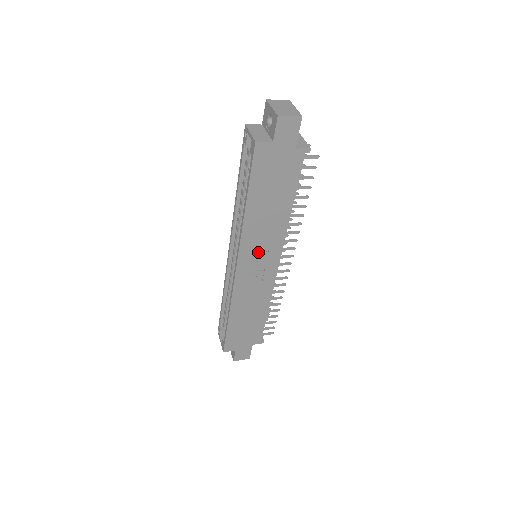
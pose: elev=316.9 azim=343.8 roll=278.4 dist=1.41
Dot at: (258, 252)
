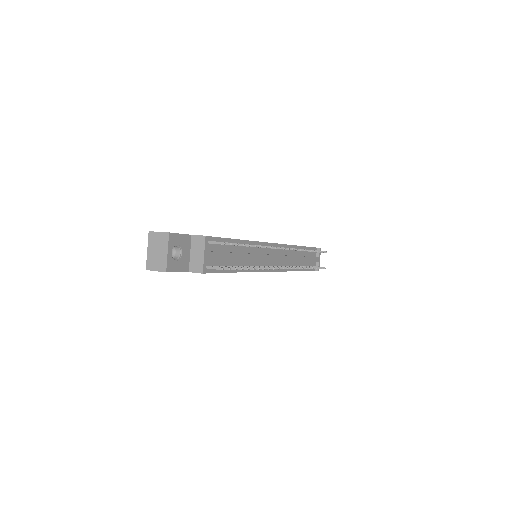
Dot at: occluded
